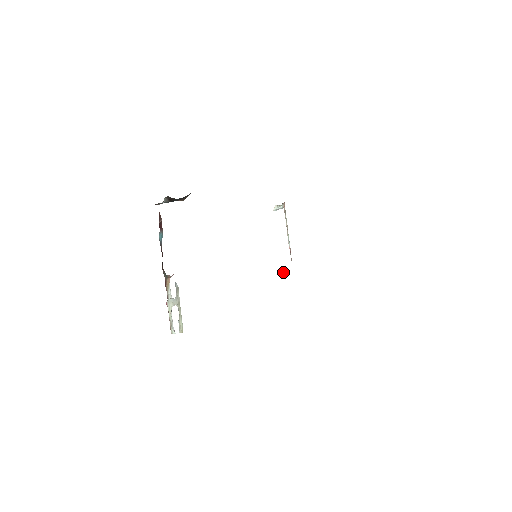
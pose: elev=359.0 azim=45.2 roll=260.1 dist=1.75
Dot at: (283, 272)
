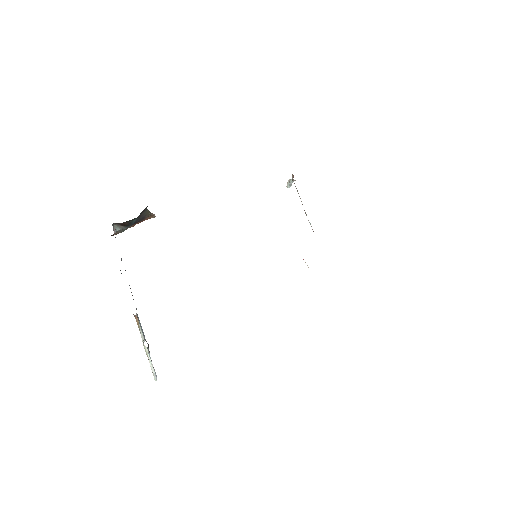
Dot at: occluded
